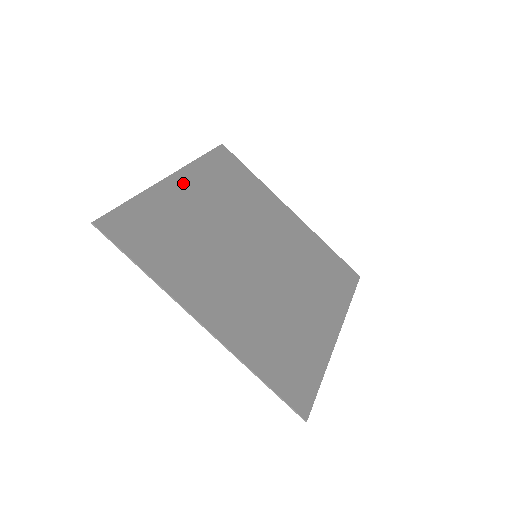
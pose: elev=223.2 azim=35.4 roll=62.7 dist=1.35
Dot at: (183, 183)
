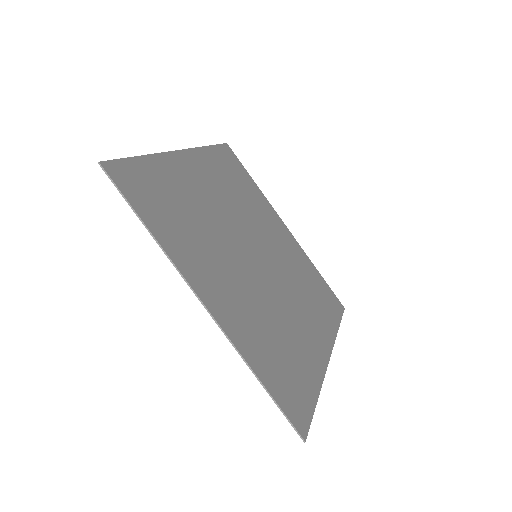
Dot at: (191, 162)
